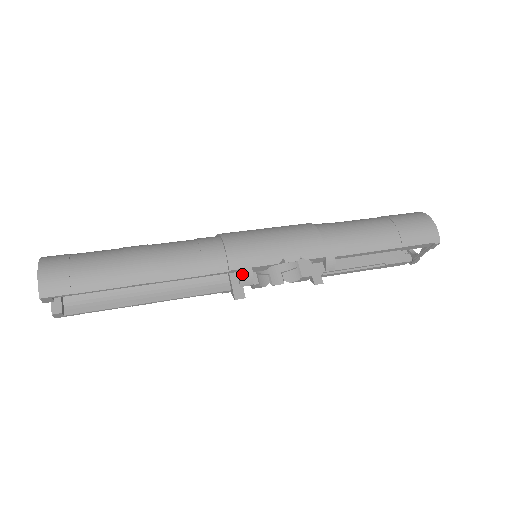
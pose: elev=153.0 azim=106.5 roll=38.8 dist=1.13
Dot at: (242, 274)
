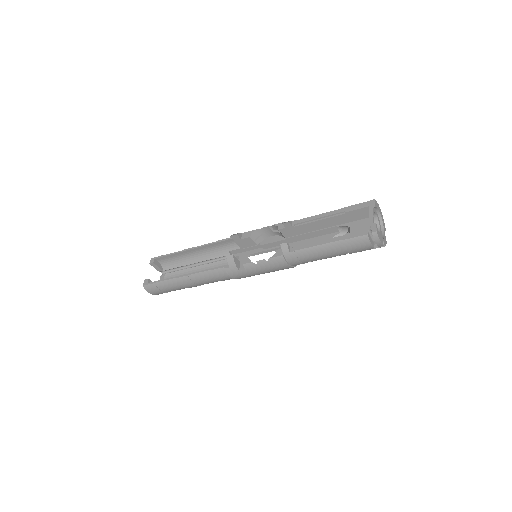
Dot at: occluded
